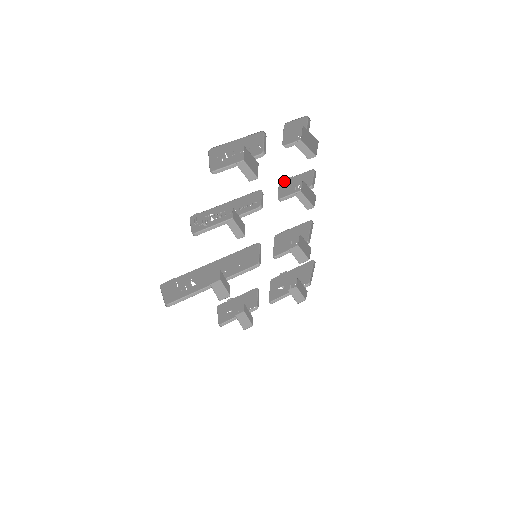
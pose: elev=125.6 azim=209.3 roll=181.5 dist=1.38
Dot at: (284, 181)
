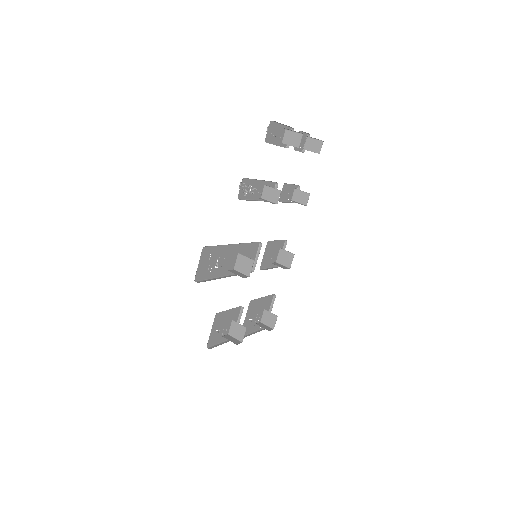
Dot at: (285, 185)
